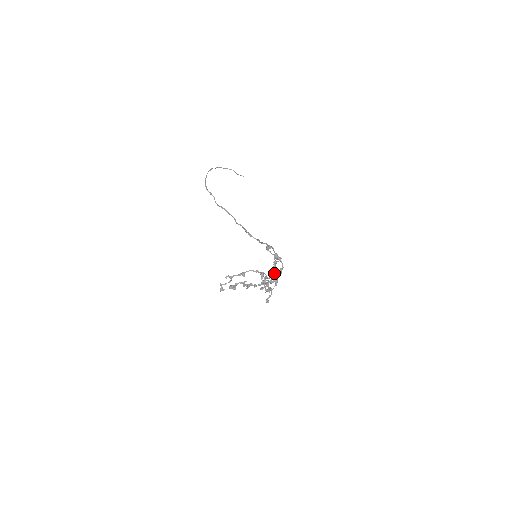
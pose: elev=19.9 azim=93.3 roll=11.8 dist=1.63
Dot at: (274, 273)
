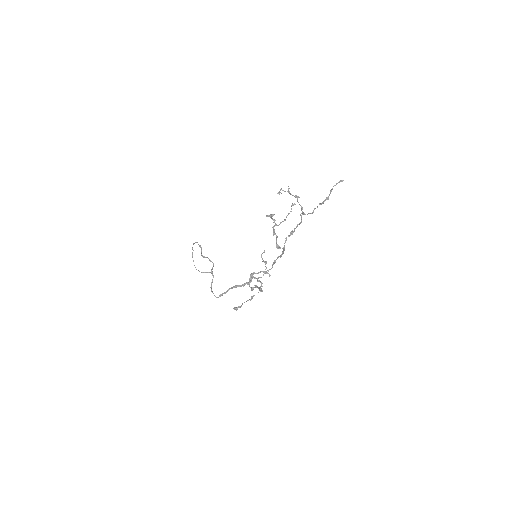
Dot at: (343, 180)
